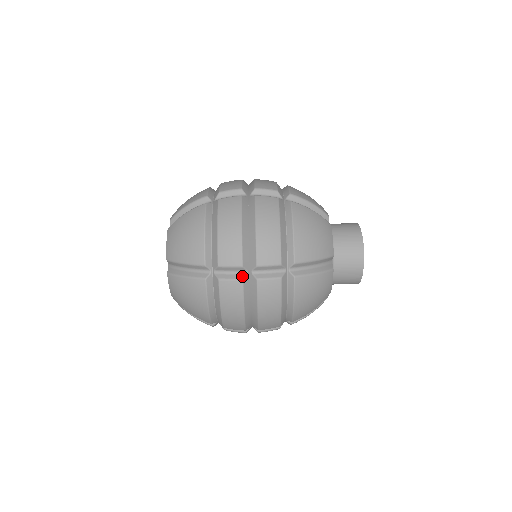
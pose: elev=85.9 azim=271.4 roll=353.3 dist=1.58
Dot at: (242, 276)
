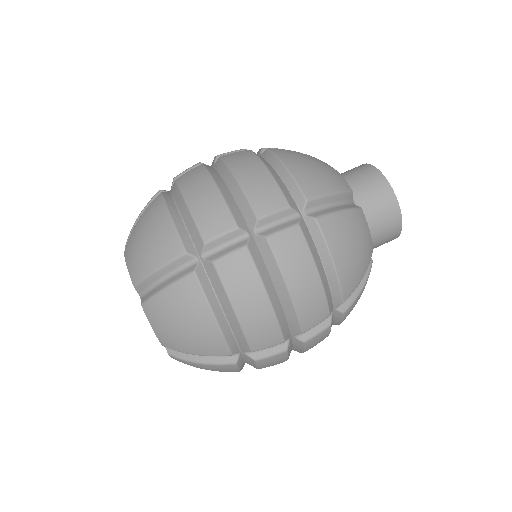
Dot at: (284, 346)
